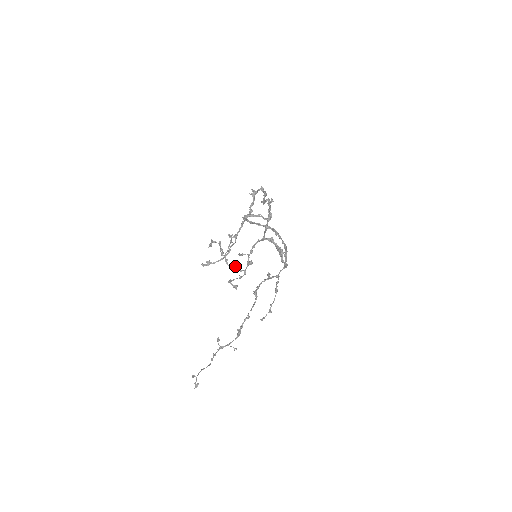
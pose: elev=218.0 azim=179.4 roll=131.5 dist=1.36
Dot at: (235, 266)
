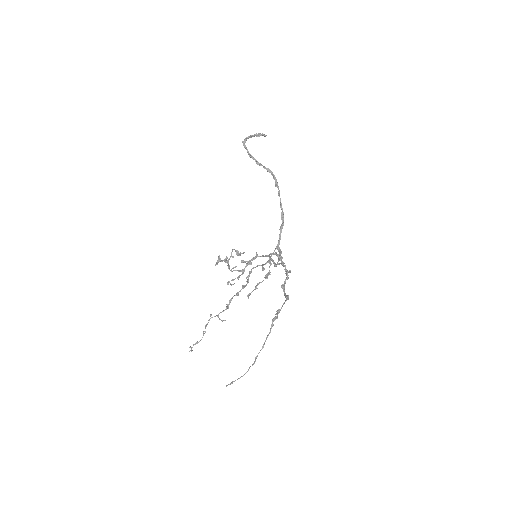
Dot at: (235, 267)
